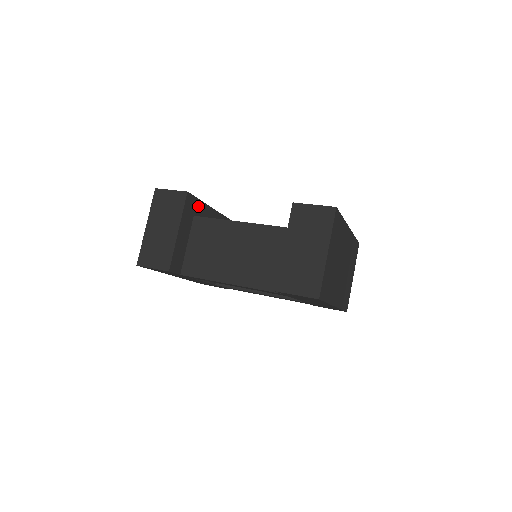
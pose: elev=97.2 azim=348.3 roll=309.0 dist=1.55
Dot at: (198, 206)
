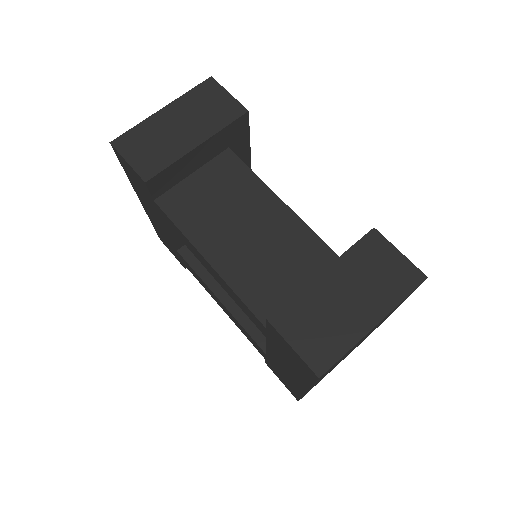
Dot at: (242, 142)
